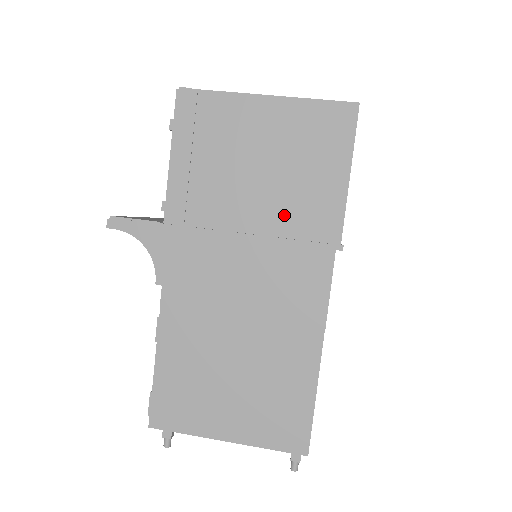
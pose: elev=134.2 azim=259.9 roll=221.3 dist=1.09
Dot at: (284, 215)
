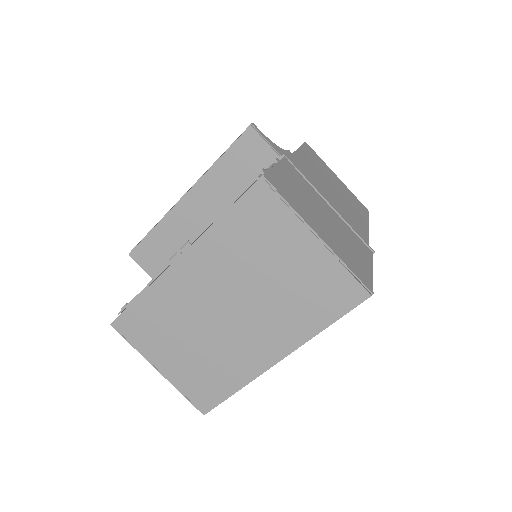
Dot at: occluded
